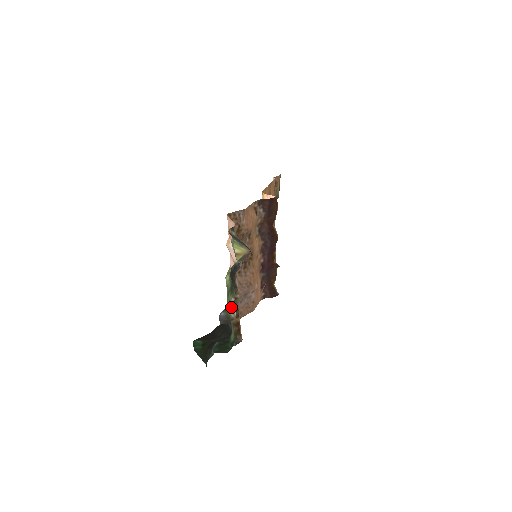
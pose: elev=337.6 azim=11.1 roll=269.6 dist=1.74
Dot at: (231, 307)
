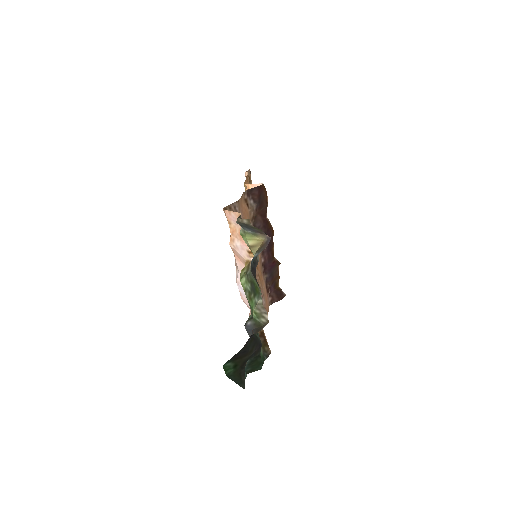
Dot at: (259, 311)
